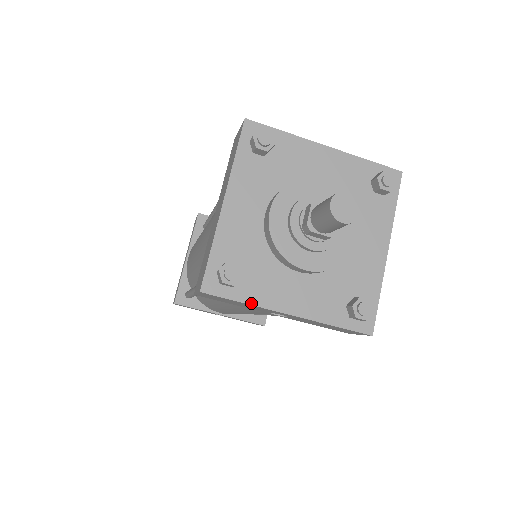
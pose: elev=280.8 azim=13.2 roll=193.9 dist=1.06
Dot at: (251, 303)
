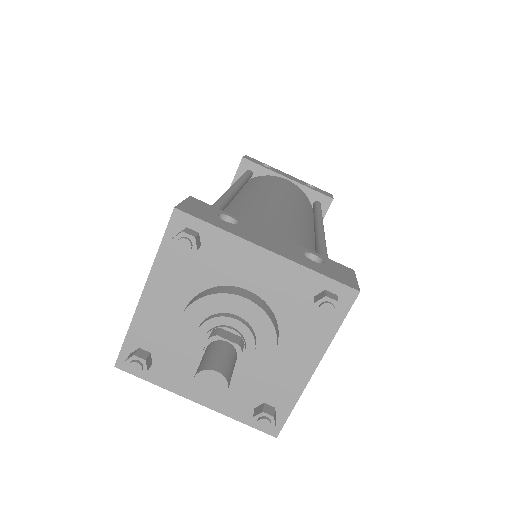
Dot at: (160, 385)
